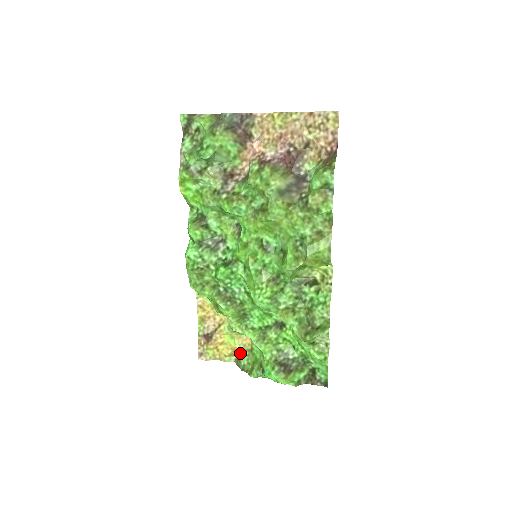
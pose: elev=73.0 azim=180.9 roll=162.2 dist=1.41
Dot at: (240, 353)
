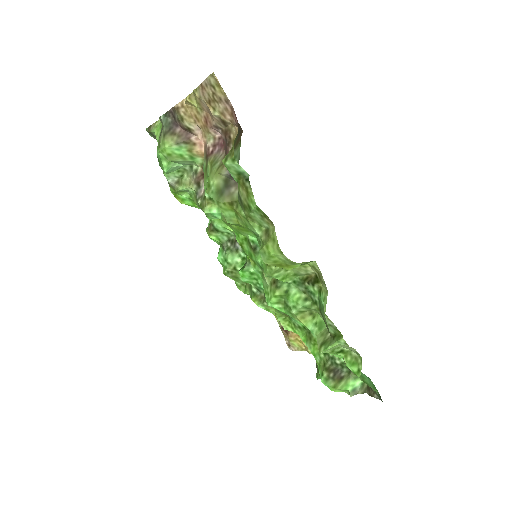
Dot at: occluded
